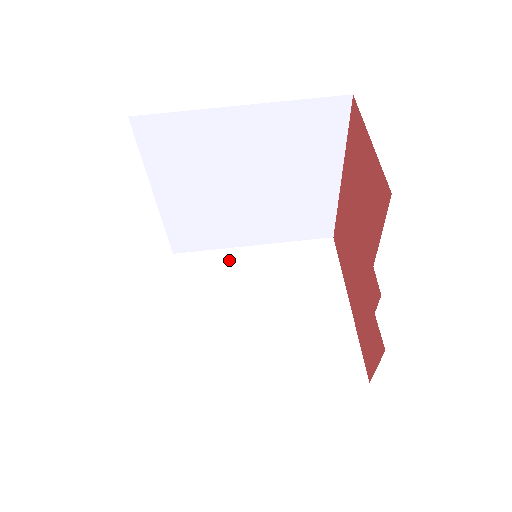
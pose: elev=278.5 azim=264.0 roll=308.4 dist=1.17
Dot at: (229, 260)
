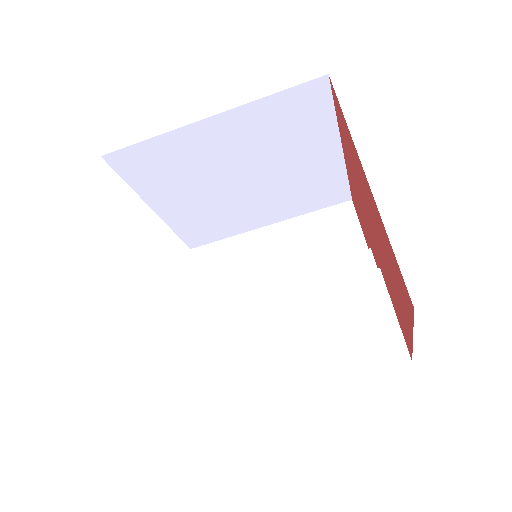
Dot at: (183, 144)
